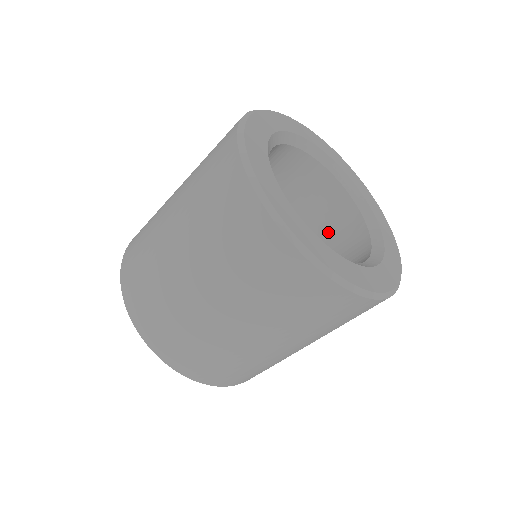
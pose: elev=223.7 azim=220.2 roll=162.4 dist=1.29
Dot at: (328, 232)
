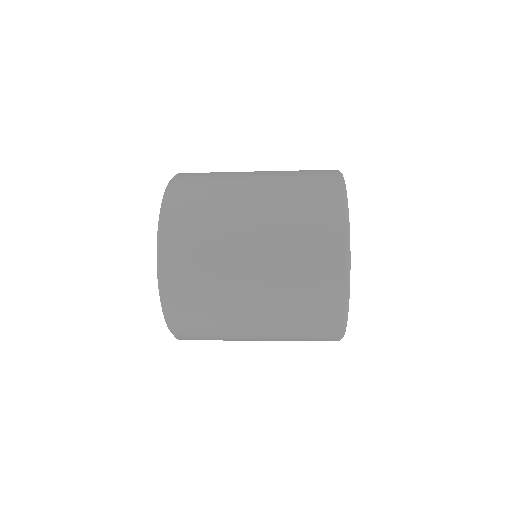
Dot at: occluded
